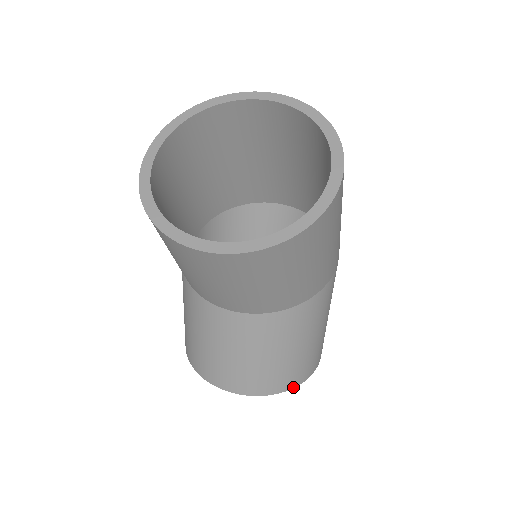
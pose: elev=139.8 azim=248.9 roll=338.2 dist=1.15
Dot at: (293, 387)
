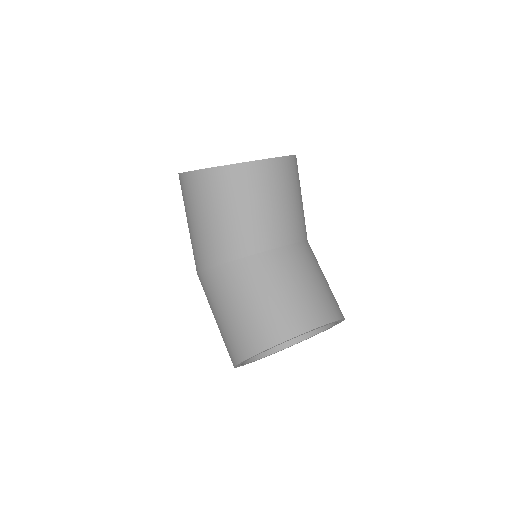
Dot at: (344, 318)
